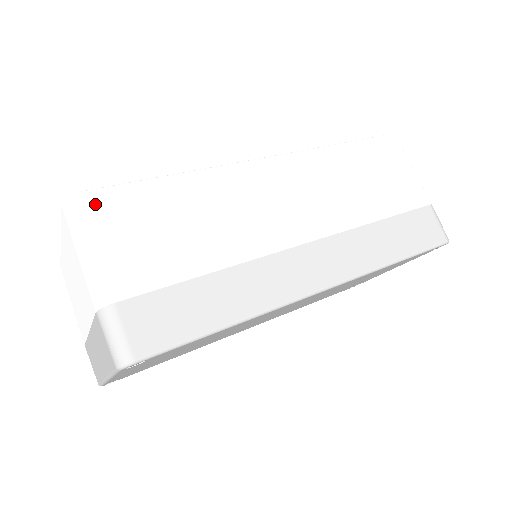
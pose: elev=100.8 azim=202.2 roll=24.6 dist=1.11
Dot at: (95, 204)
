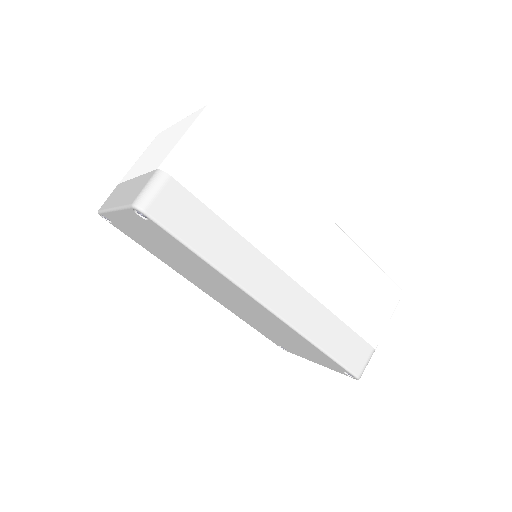
Dot at: (221, 125)
